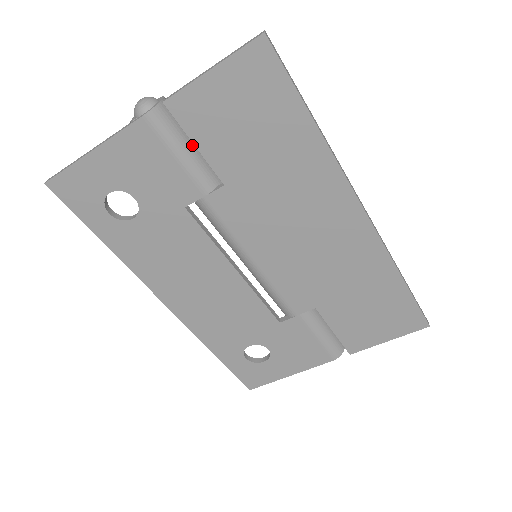
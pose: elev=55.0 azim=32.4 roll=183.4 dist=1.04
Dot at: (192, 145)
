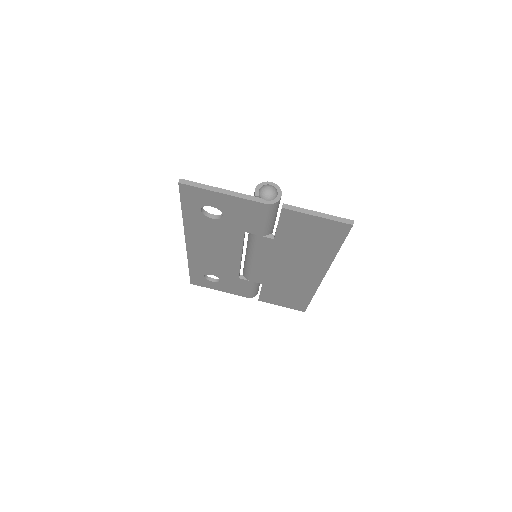
Dot at: (275, 217)
